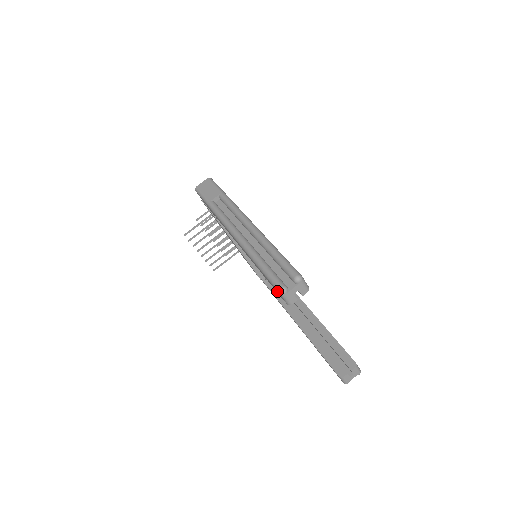
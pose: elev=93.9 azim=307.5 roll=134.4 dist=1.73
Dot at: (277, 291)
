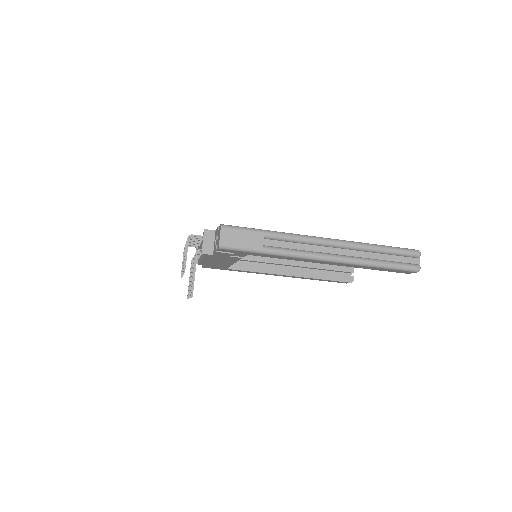
Dot at: (412, 272)
